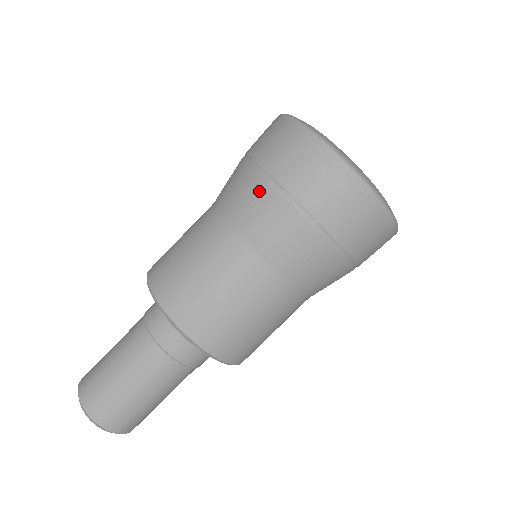
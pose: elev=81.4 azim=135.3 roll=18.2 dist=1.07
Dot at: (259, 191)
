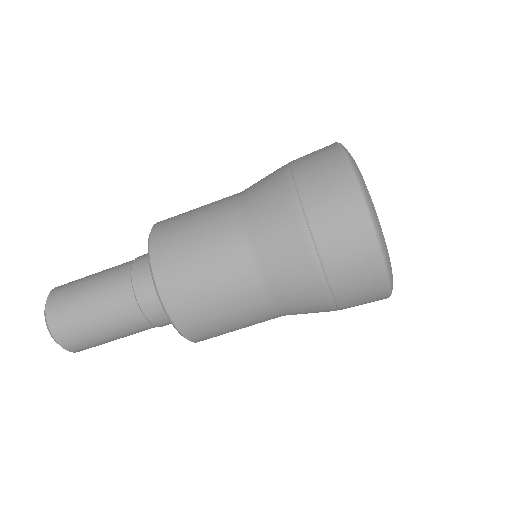
Dot at: (278, 185)
